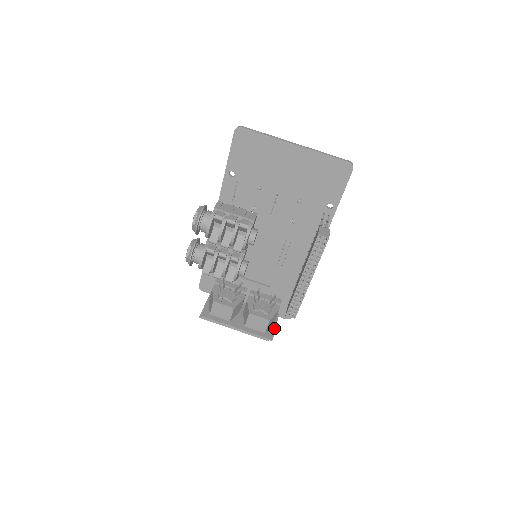
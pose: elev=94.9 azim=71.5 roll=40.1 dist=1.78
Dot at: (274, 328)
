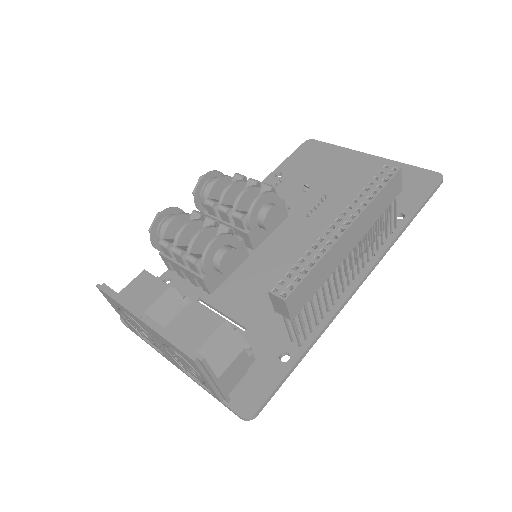
Dot at: (214, 374)
